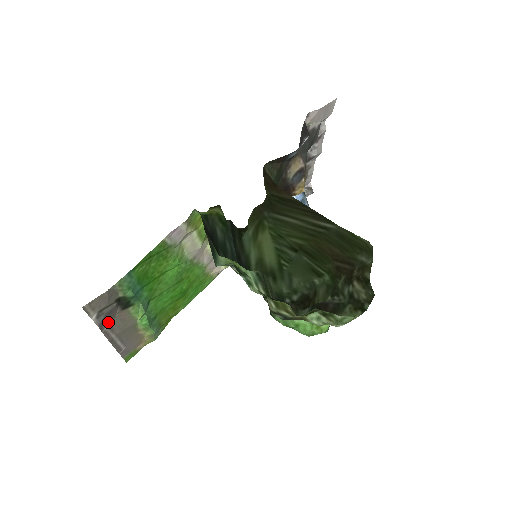
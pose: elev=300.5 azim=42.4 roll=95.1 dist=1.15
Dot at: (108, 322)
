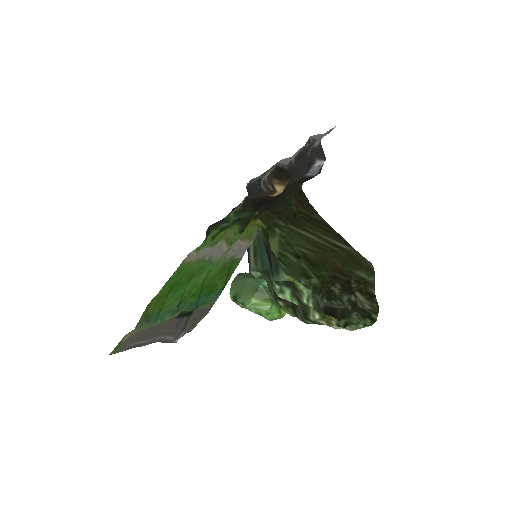
Dot at: (164, 332)
